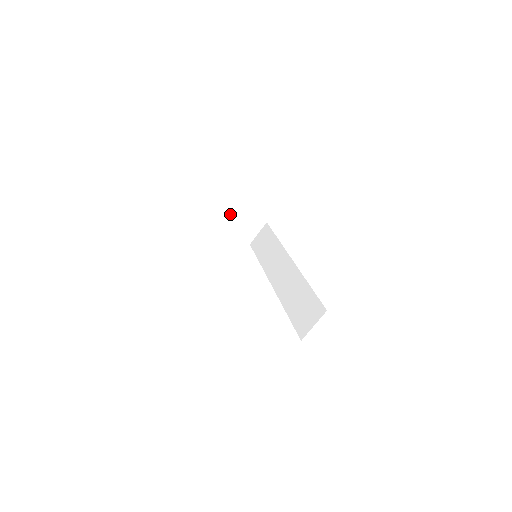
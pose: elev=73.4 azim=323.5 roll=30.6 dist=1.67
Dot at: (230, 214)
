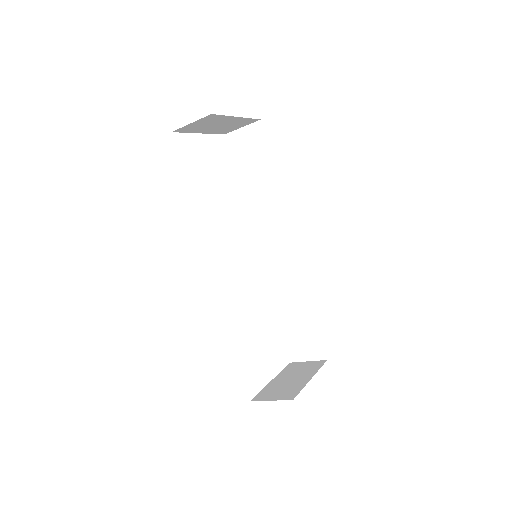
Dot at: (211, 124)
